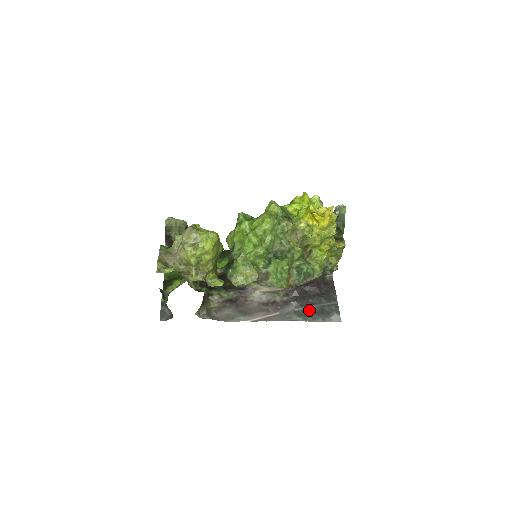
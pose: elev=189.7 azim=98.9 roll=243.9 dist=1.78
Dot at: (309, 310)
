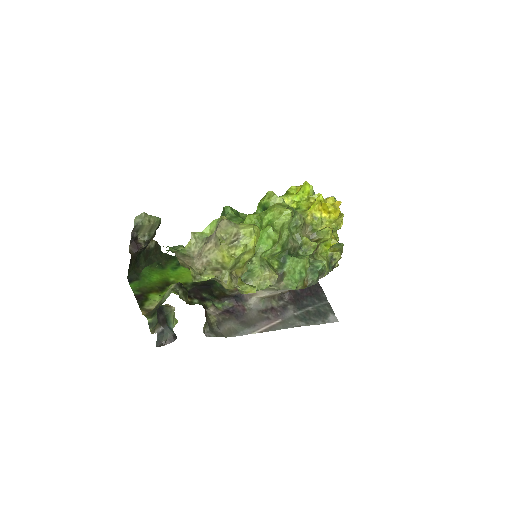
Dot at: (307, 313)
